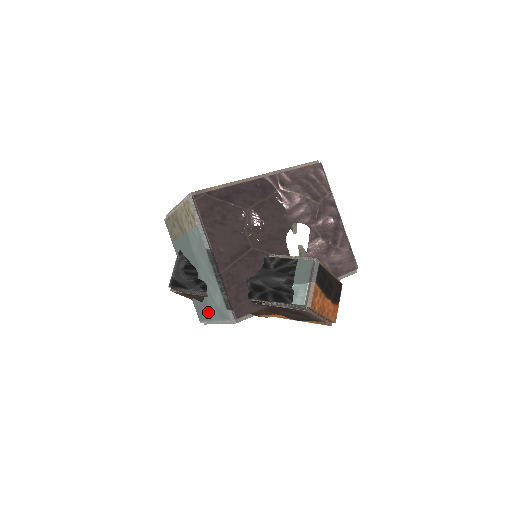
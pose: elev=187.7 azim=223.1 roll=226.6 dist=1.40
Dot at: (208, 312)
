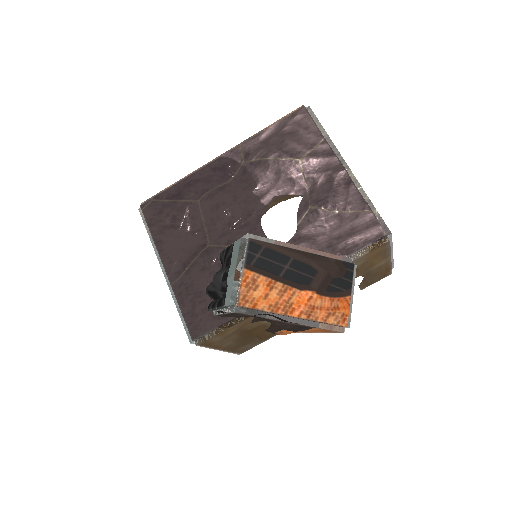
Dot at: occluded
